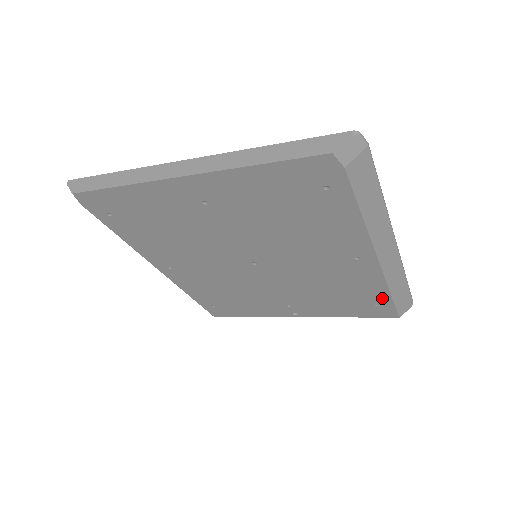
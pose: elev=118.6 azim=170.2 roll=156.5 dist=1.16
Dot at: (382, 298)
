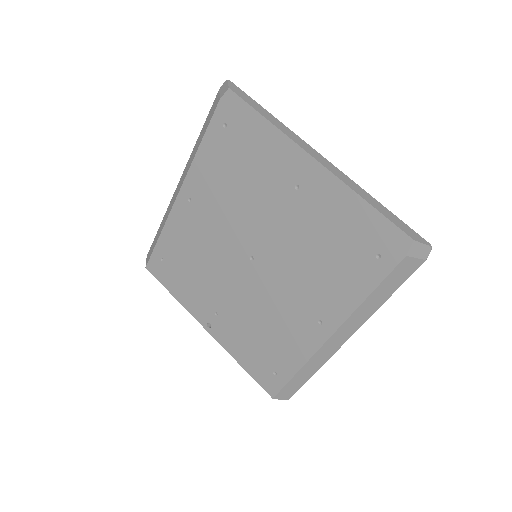
Dot at: (287, 370)
